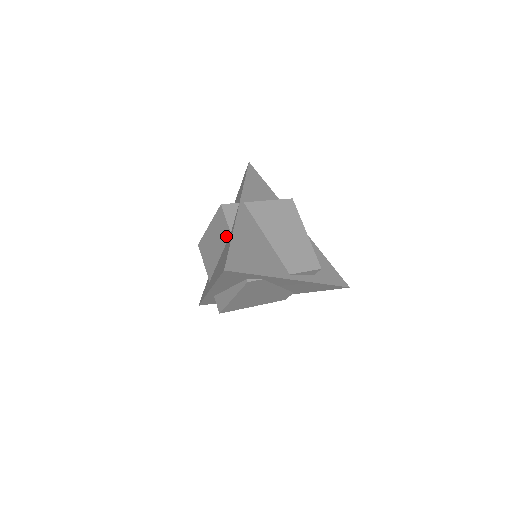
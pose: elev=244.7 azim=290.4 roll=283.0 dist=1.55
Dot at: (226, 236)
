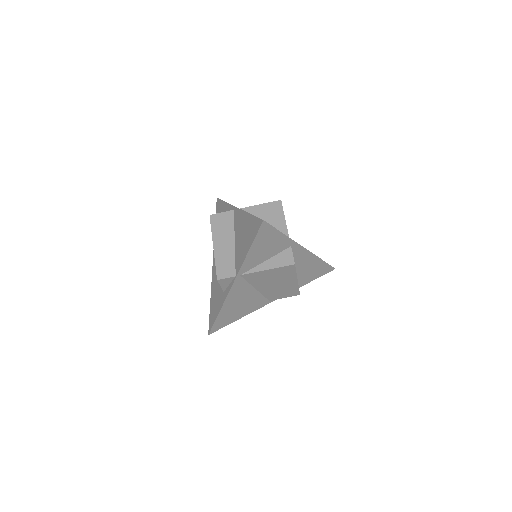
Dot at: occluded
